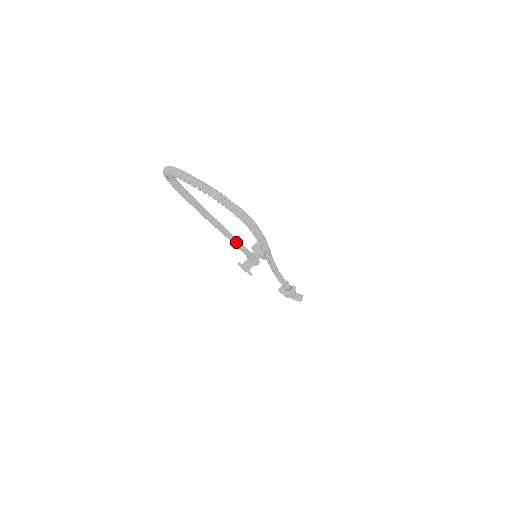
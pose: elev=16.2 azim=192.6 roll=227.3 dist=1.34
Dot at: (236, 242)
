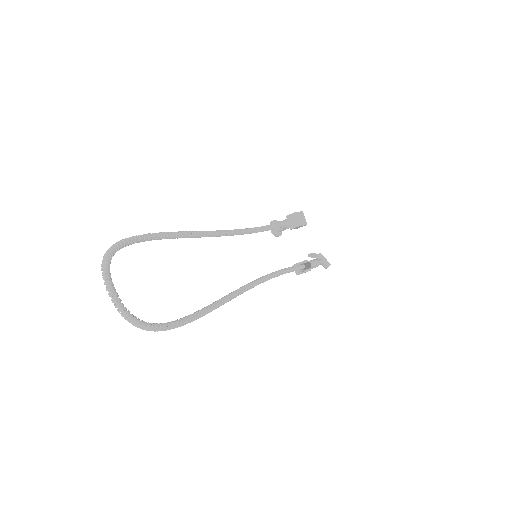
Dot at: occluded
